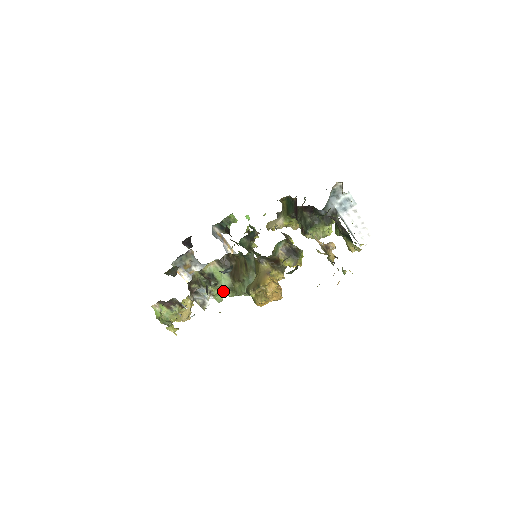
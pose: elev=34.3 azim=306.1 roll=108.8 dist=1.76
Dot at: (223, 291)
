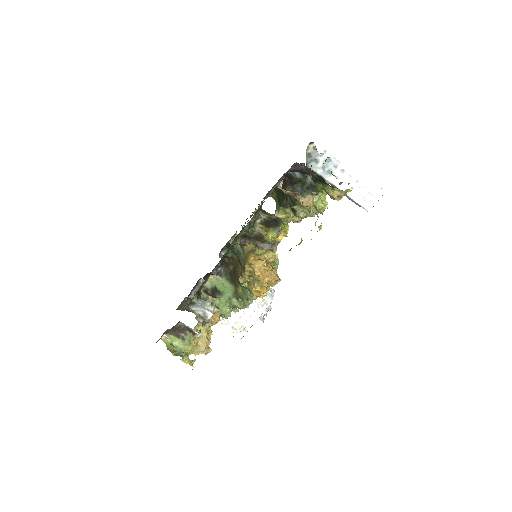
Dot at: (228, 301)
